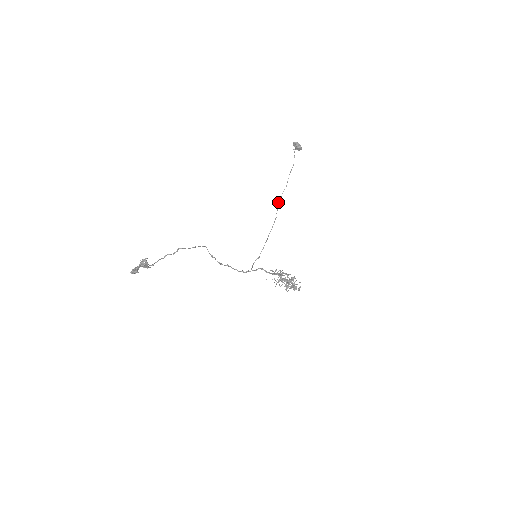
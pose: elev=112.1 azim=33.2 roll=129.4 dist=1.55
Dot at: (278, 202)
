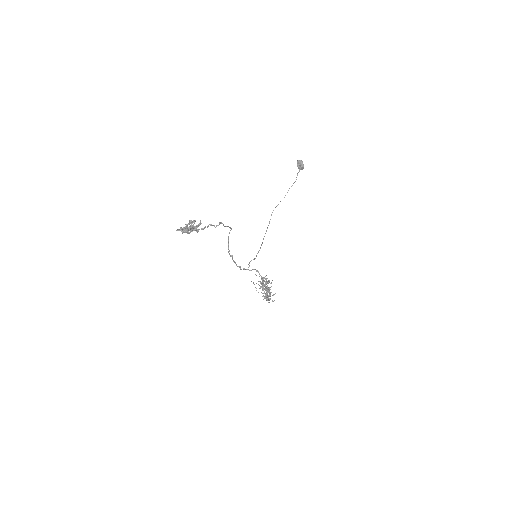
Dot at: (273, 210)
